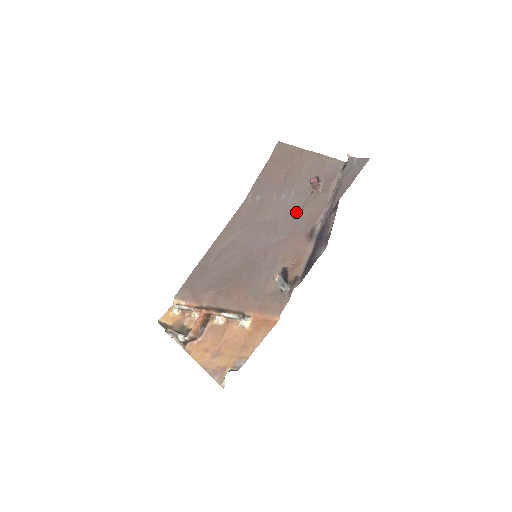
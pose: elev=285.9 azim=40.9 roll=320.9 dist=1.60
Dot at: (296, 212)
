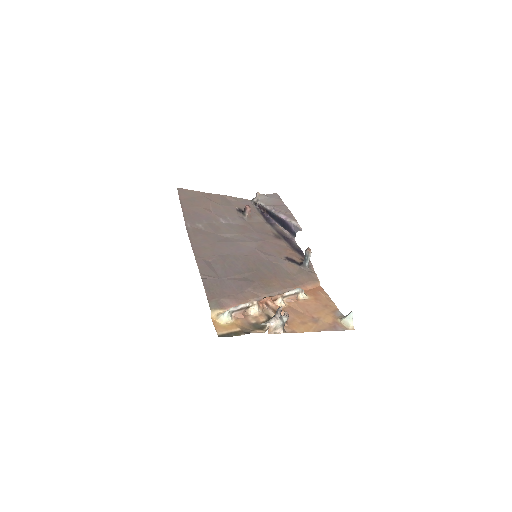
Dot at: (248, 228)
